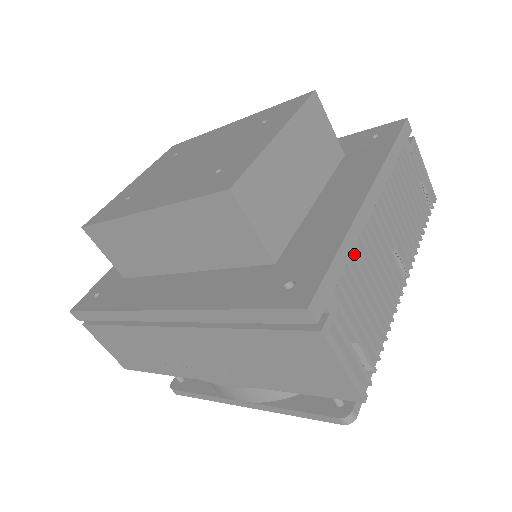
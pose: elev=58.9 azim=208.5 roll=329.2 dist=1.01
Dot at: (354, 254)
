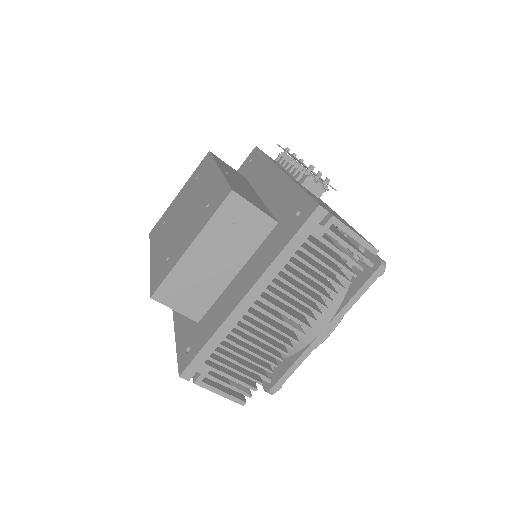
Dot at: (227, 338)
